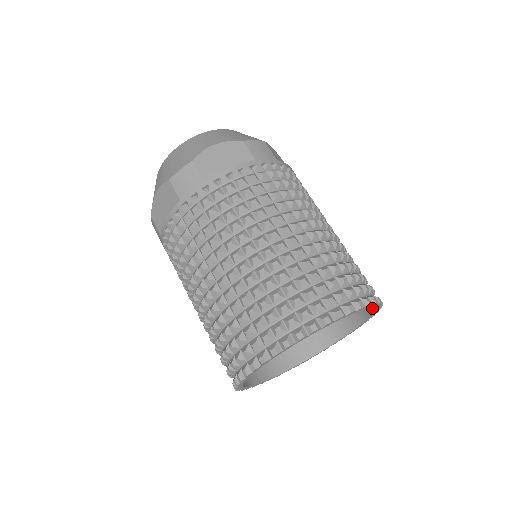
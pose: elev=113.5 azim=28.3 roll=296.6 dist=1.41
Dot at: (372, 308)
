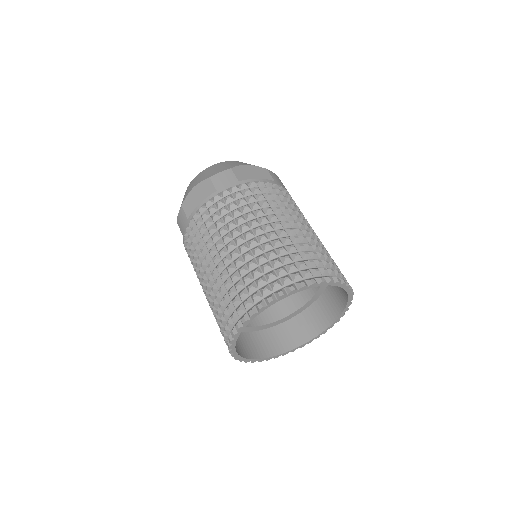
Dot at: (341, 308)
